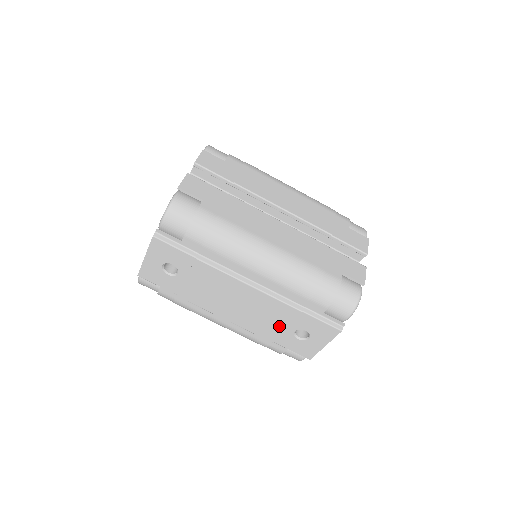
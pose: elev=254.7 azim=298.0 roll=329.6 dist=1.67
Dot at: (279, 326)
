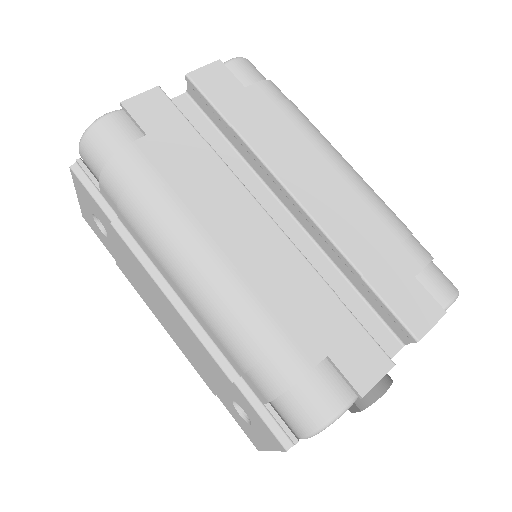
Dot at: (214, 380)
